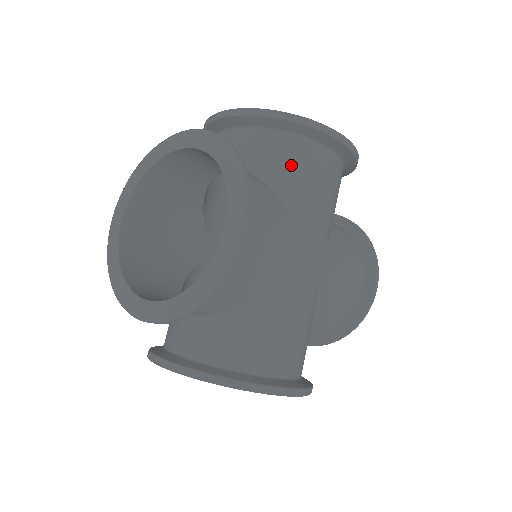
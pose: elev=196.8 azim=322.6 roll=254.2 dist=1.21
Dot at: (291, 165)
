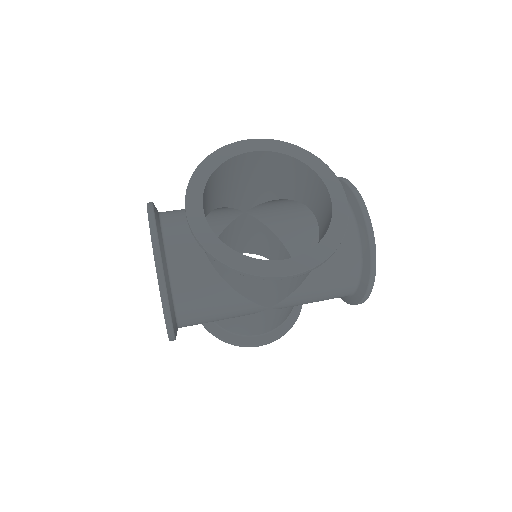
Dot at: (234, 274)
